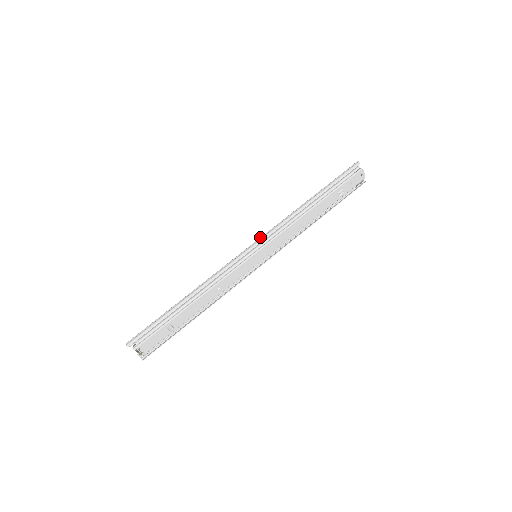
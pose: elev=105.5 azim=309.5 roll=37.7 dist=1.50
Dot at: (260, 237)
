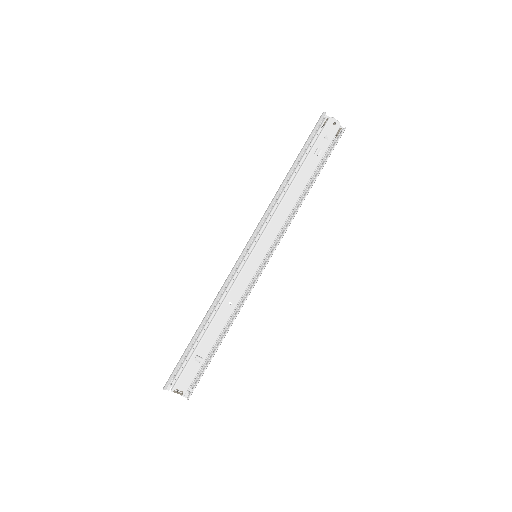
Dot at: occluded
